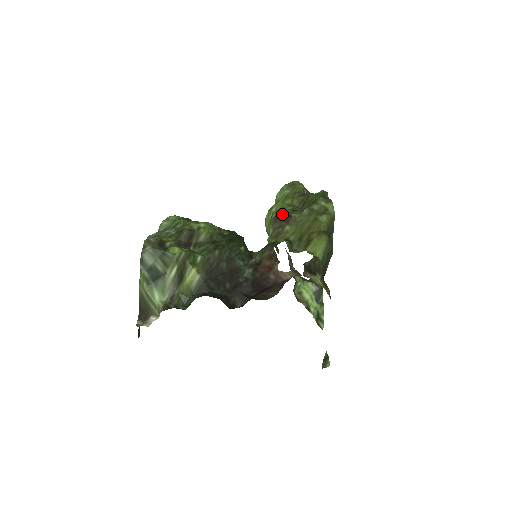
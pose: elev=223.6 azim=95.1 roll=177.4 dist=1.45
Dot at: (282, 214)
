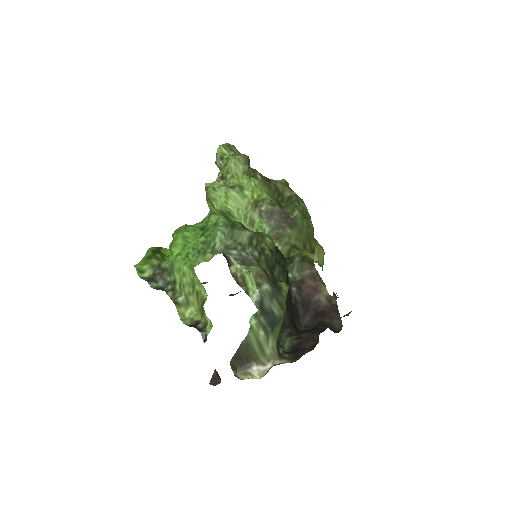
Dot at: (279, 212)
